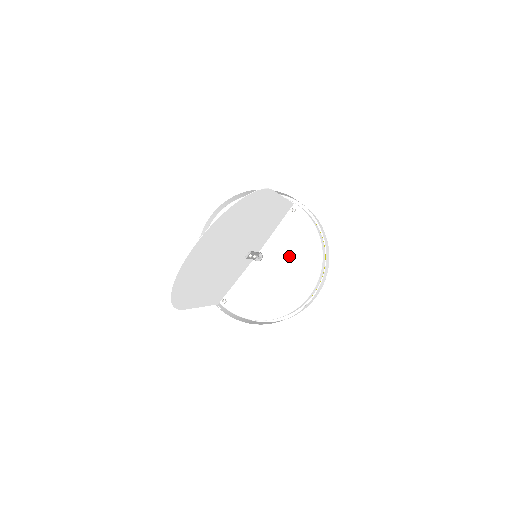
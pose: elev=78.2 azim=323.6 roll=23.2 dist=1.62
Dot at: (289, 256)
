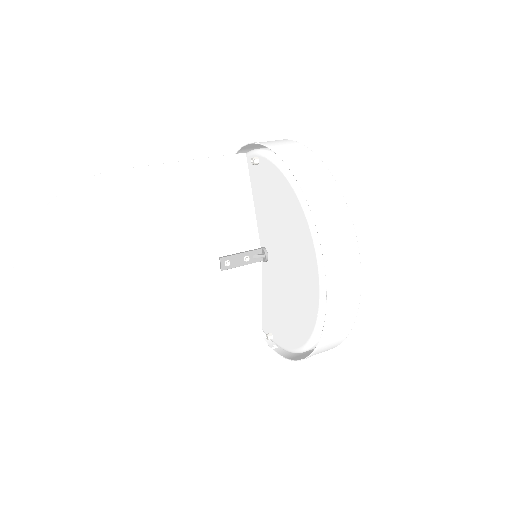
Dot at: (282, 232)
